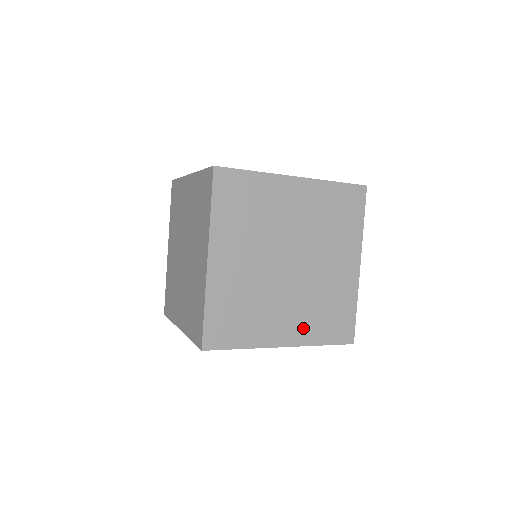
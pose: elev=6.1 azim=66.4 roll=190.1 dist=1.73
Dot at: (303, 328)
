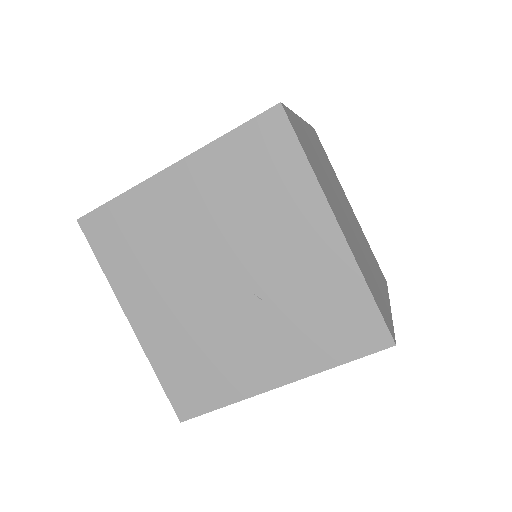
Dot at: (294, 353)
